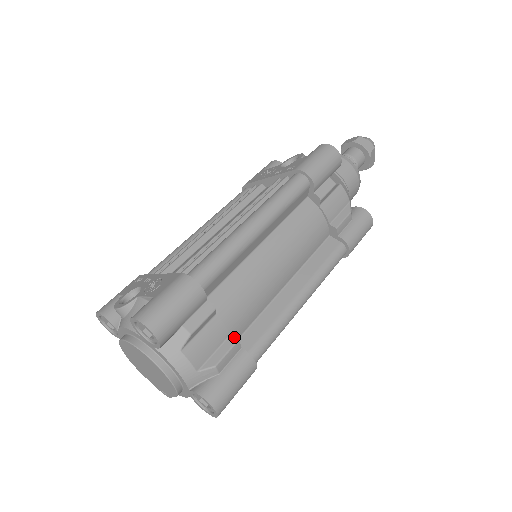
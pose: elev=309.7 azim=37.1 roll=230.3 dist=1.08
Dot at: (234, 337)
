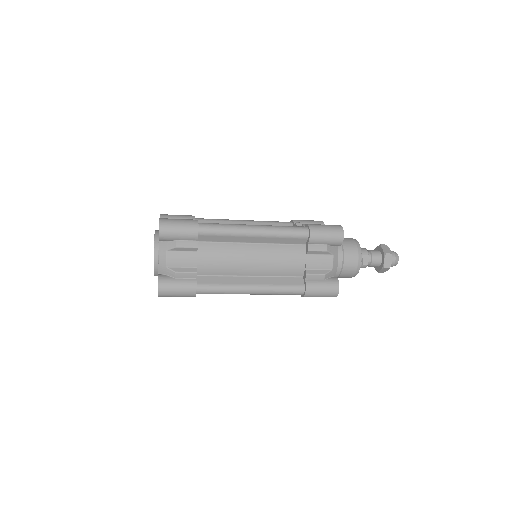
Dot at: occluded
